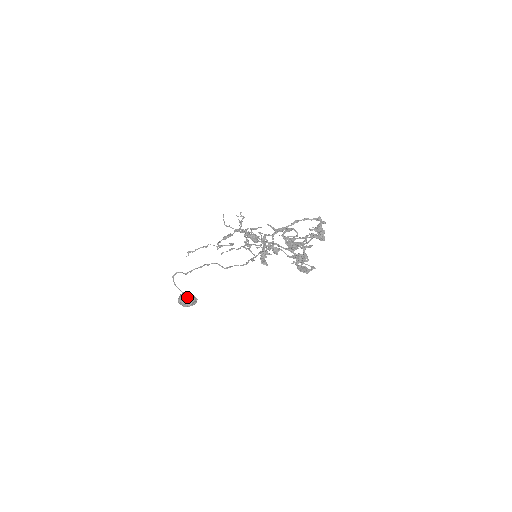
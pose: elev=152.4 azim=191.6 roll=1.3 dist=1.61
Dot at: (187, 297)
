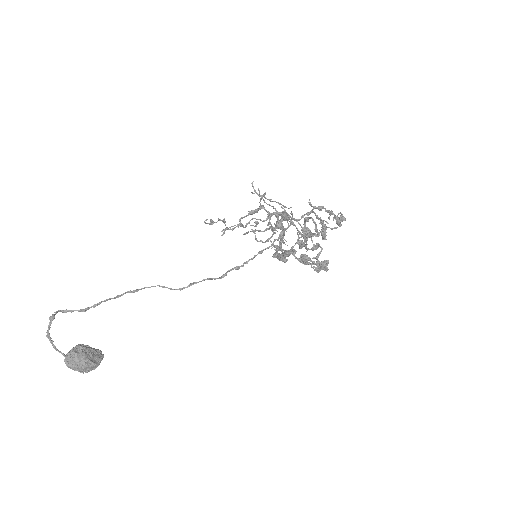
Dot at: (92, 349)
